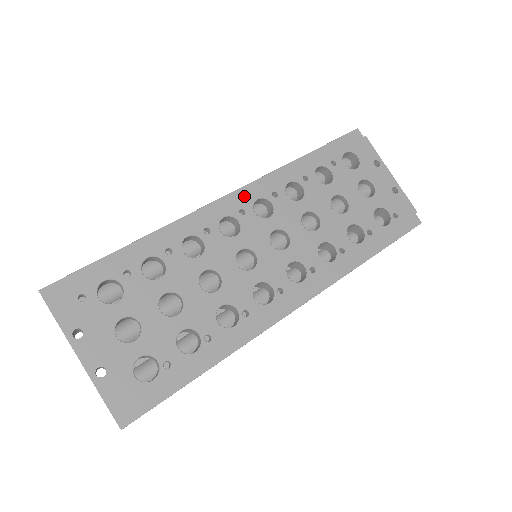
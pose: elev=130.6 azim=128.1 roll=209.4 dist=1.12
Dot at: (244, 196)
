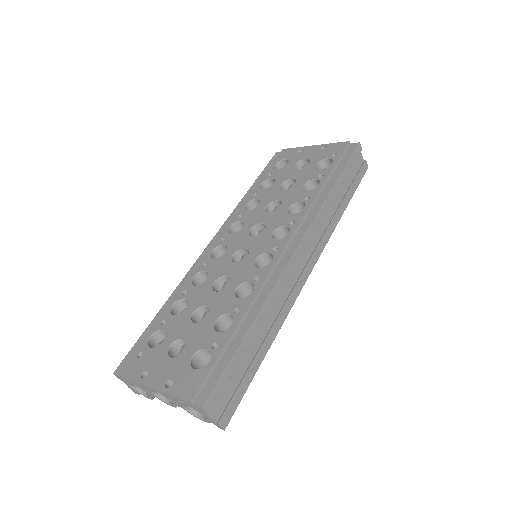
Dot at: (221, 234)
